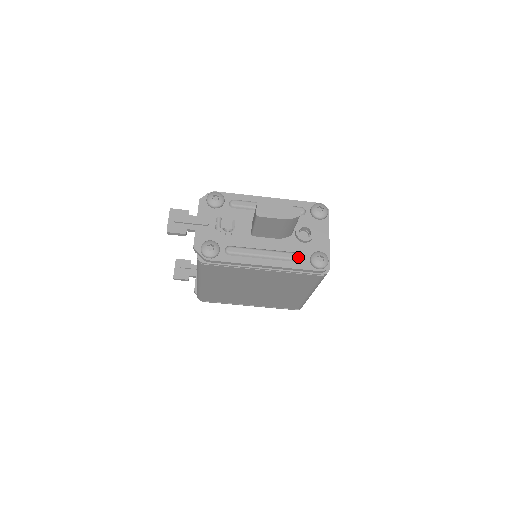
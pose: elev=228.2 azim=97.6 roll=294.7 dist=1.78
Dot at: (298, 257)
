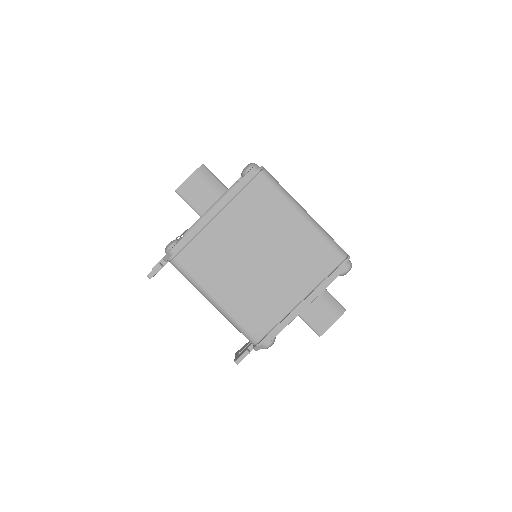
Dot at: (232, 185)
